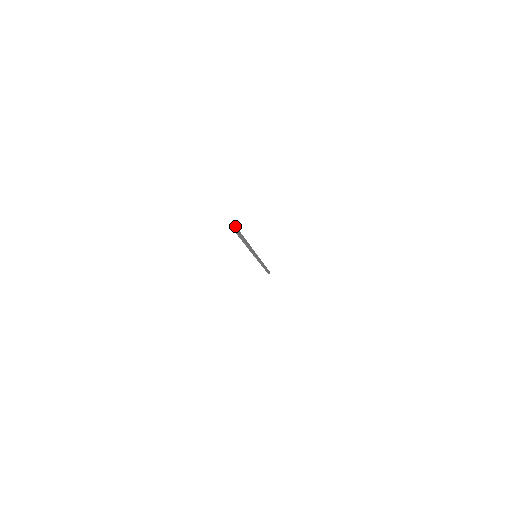
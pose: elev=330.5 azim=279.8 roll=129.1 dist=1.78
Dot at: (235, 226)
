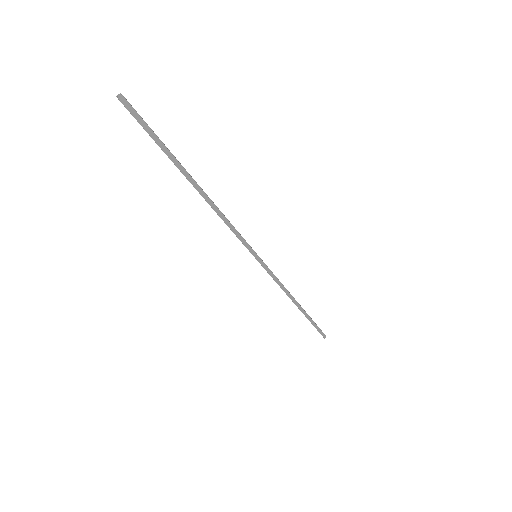
Dot at: (124, 99)
